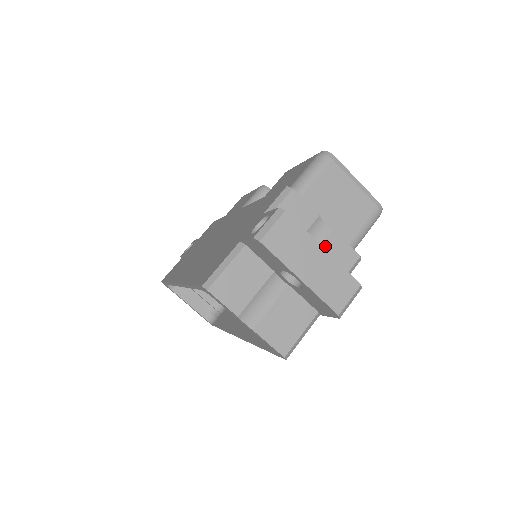
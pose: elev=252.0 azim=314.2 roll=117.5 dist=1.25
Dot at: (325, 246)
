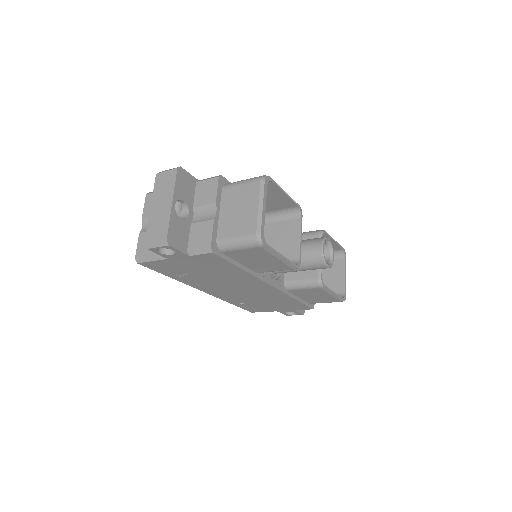
Dot at: (202, 222)
